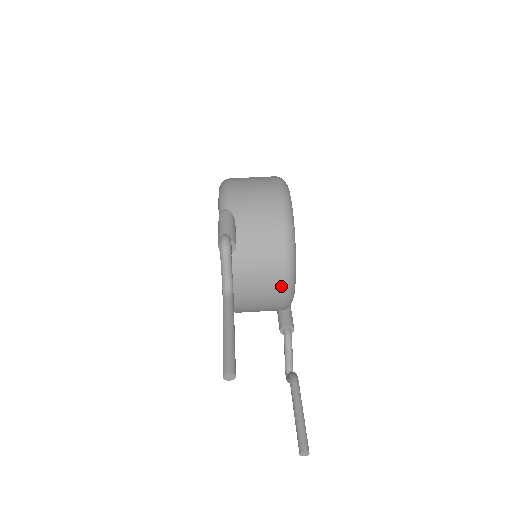
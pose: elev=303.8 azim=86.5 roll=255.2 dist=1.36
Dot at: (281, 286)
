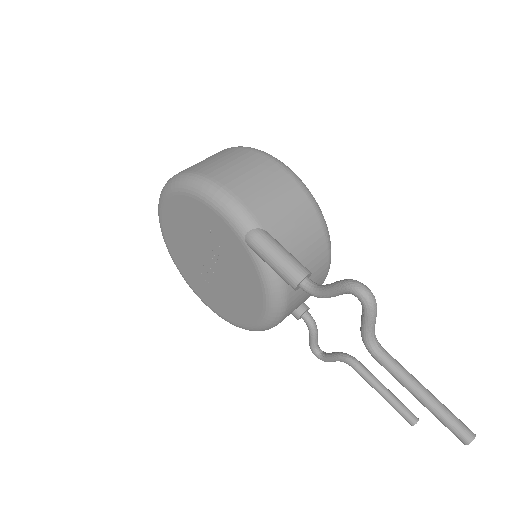
Dot at: (322, 282)
